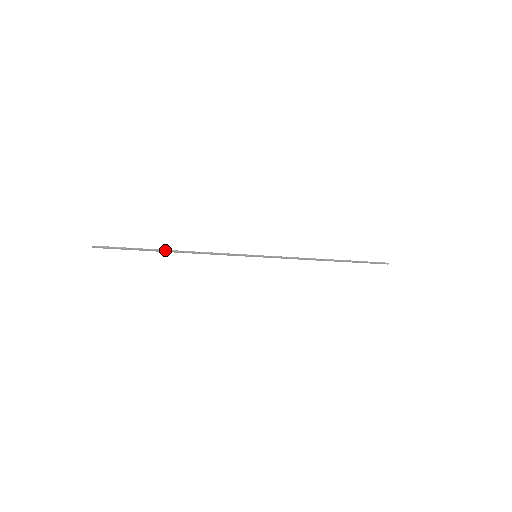
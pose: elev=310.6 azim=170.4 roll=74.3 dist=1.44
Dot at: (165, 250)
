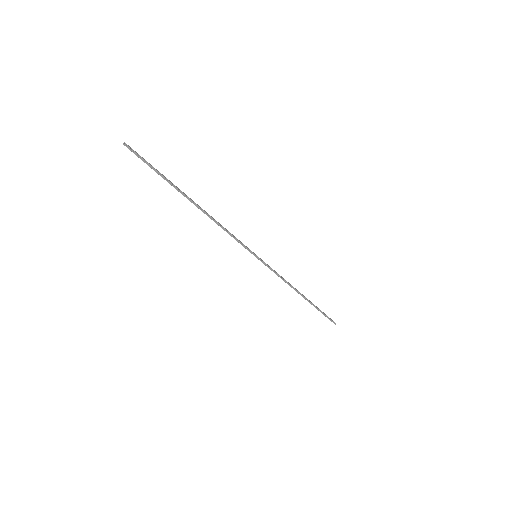
Dot at: (189, 198)
